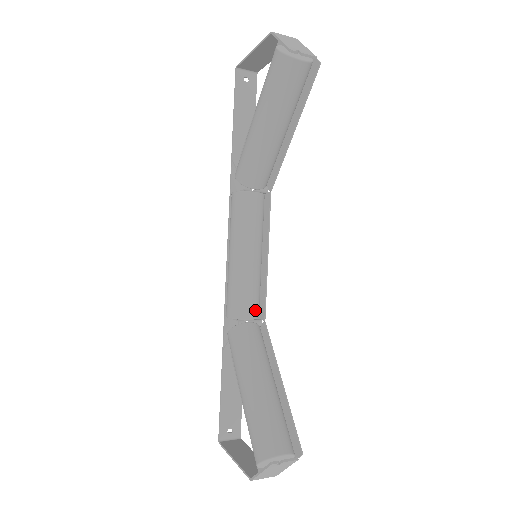
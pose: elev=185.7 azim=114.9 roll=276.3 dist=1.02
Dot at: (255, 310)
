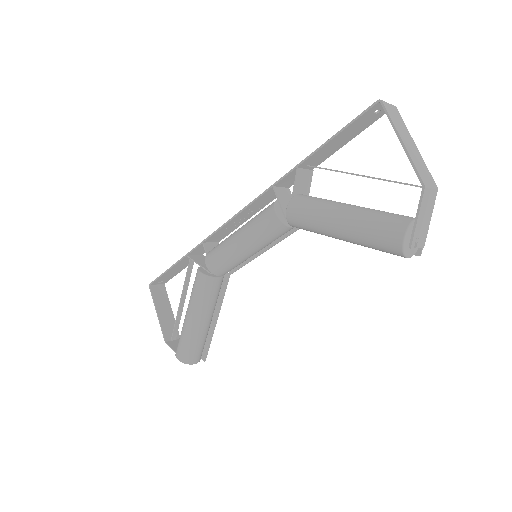
Dot at: occluded
